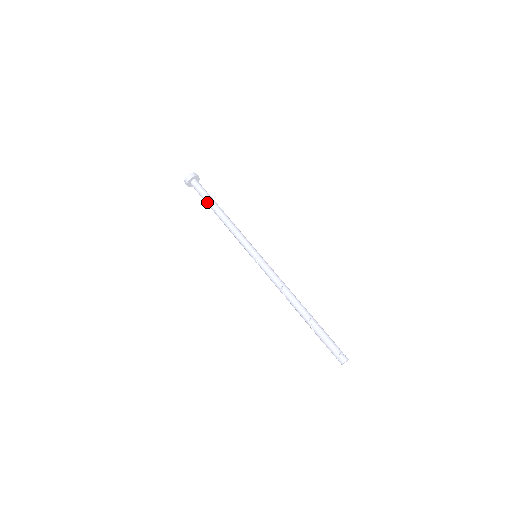
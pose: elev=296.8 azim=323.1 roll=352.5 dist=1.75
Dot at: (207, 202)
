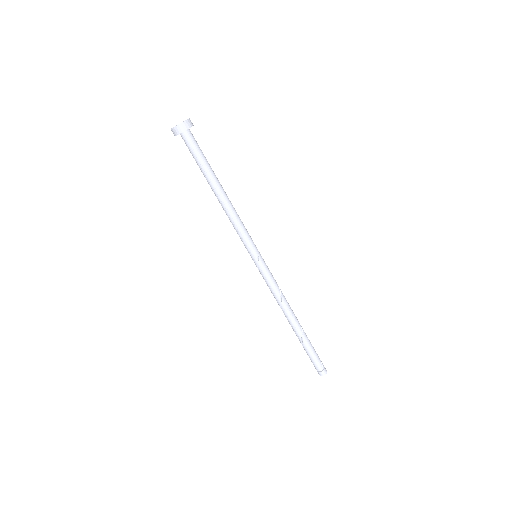
Dot at: (204, 171)
